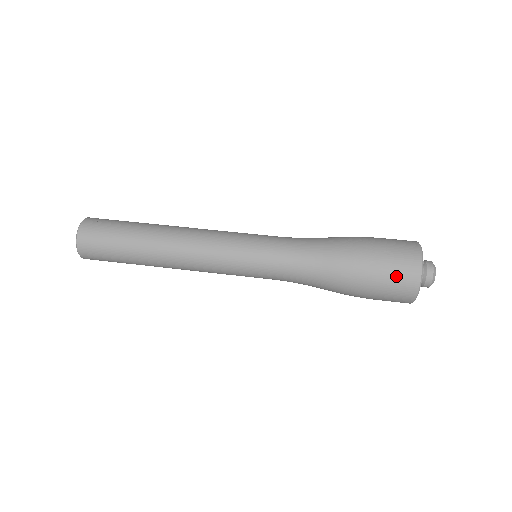
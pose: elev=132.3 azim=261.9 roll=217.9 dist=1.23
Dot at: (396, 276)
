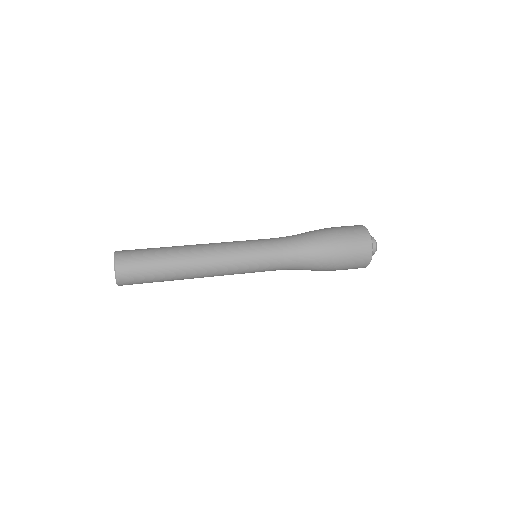
Dot at: (356, 239)
